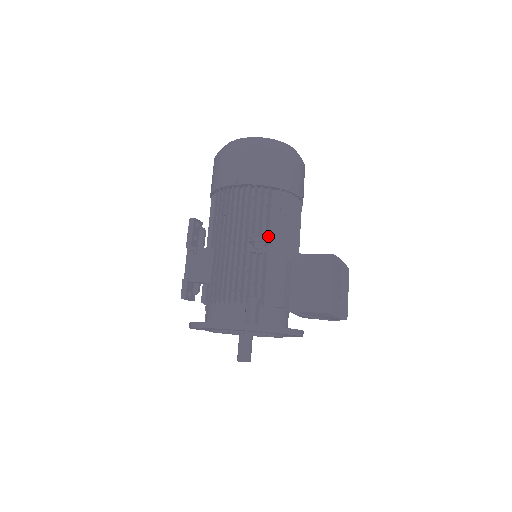
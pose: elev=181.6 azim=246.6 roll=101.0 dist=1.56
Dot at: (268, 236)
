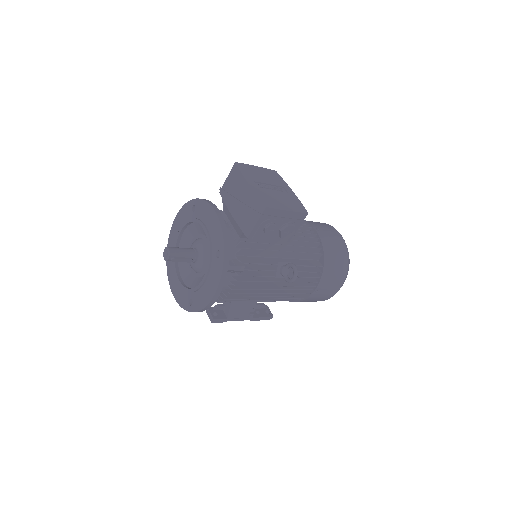
Dot at: occluded
